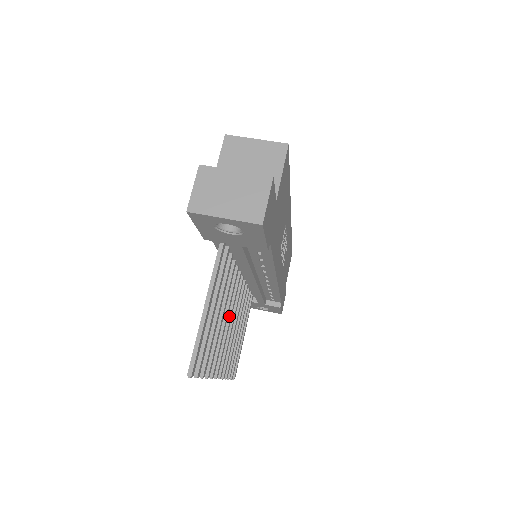
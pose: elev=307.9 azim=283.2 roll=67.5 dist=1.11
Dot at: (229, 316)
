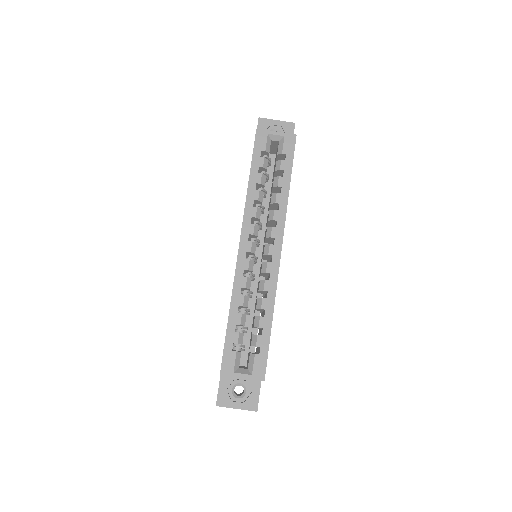
Dot at: occluded
